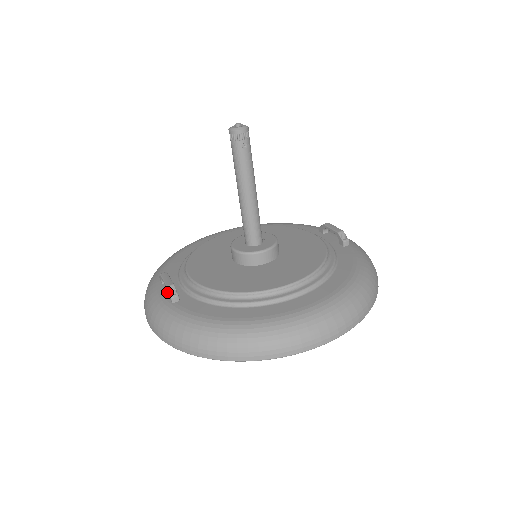
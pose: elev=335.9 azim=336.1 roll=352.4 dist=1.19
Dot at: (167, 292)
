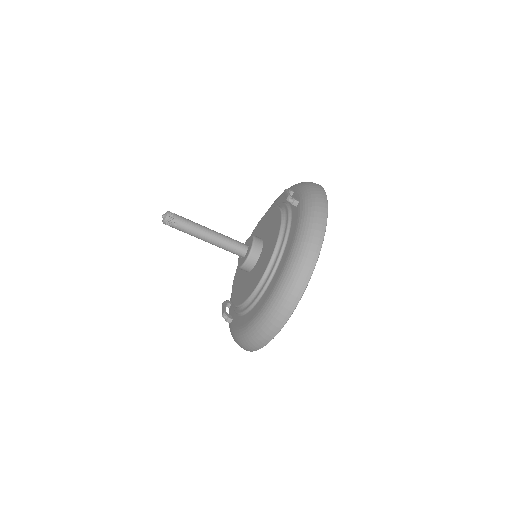
Dot at: (230, 314)
